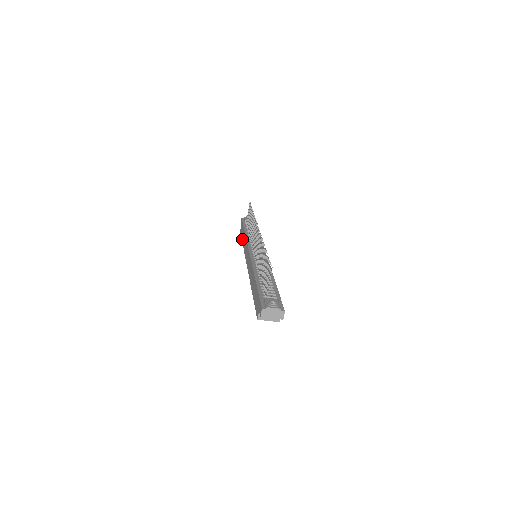
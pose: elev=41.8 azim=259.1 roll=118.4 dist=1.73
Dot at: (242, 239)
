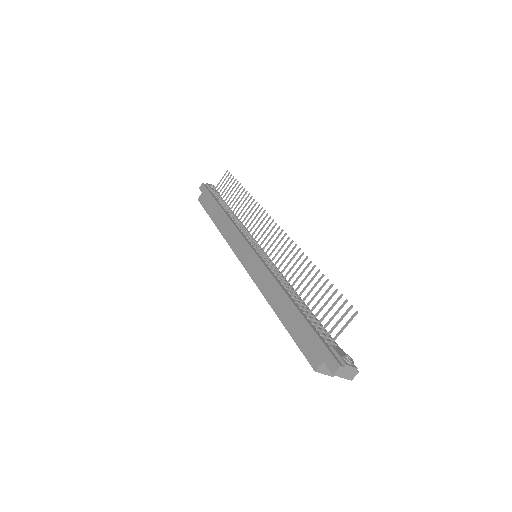
Dot at: (212, 216)
